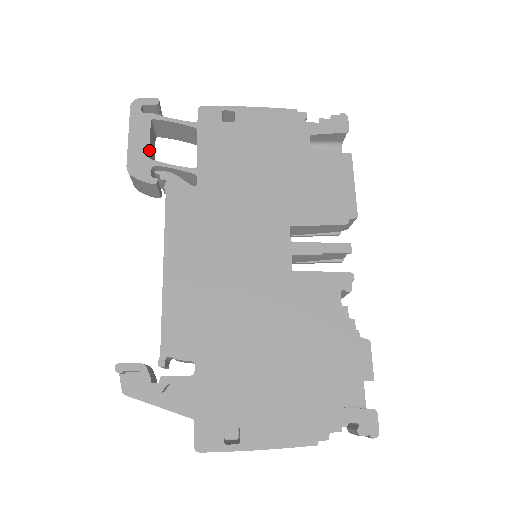
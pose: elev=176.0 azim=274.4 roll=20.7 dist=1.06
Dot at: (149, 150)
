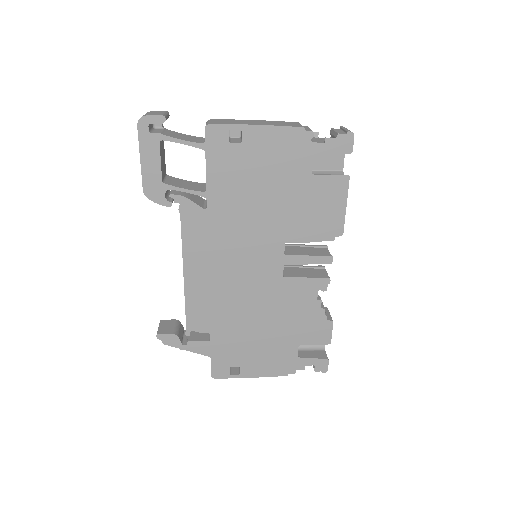
Dot at: (161, 174)
